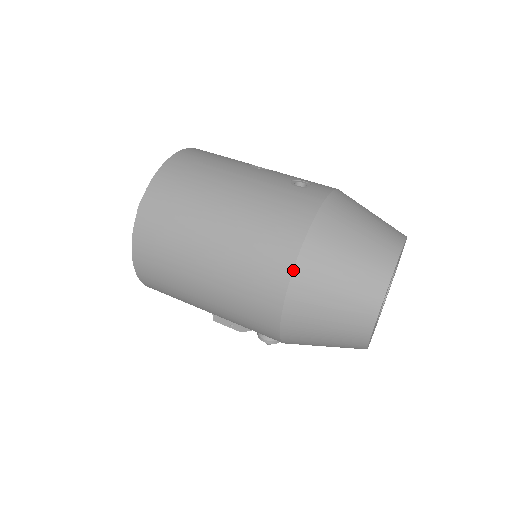
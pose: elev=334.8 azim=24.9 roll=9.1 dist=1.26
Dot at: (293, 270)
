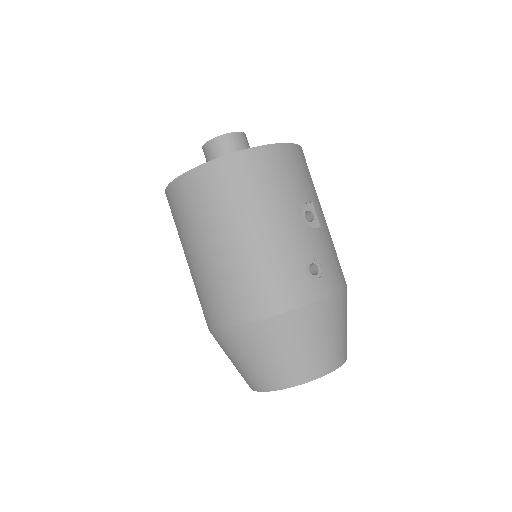
Dot at: (238, 326)
